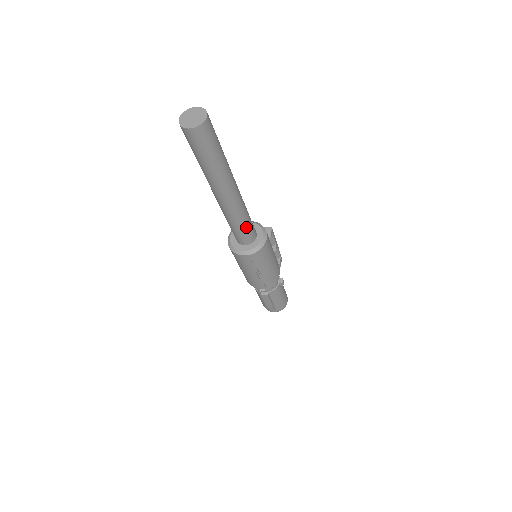
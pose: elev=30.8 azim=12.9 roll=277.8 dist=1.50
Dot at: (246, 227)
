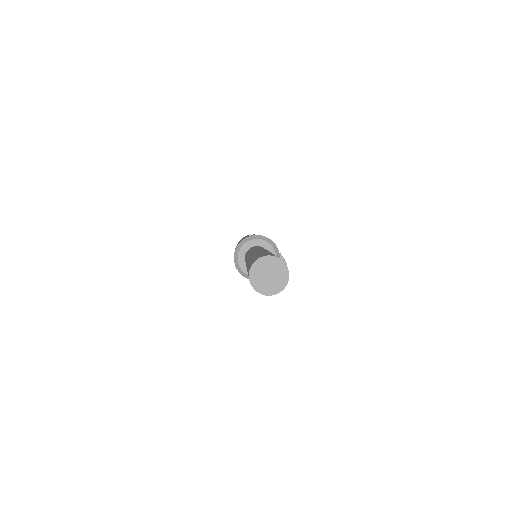
Dot at: occluded
